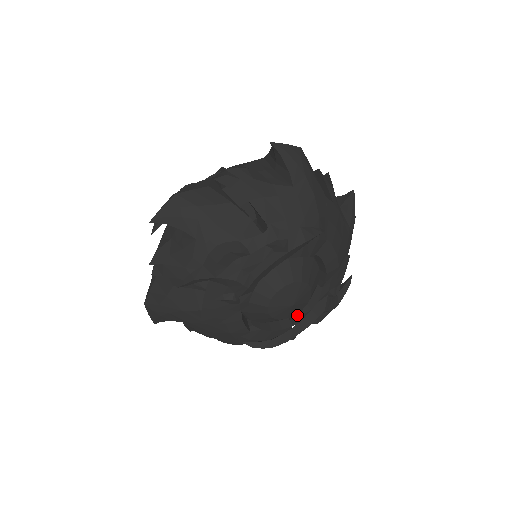
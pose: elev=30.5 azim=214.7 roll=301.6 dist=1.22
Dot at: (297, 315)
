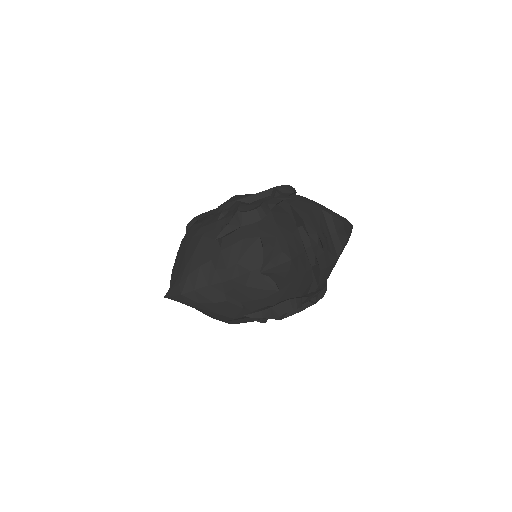
Dot at: occluded
